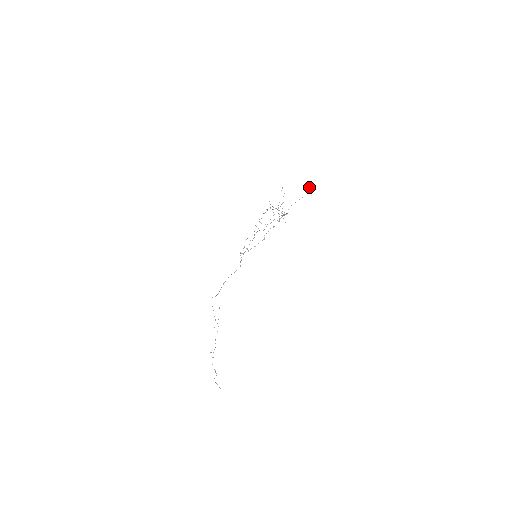
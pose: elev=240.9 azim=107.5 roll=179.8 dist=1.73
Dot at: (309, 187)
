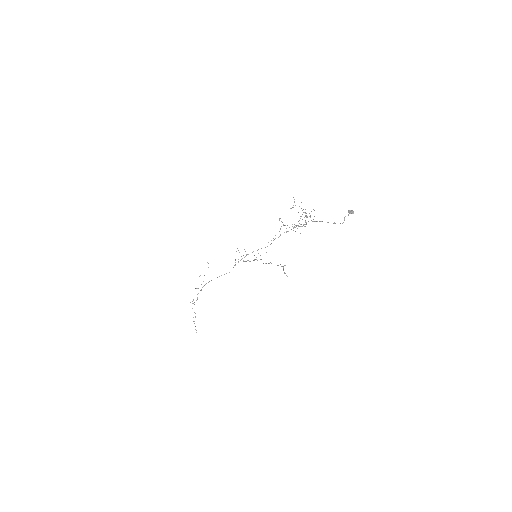
Dot at: occluded
